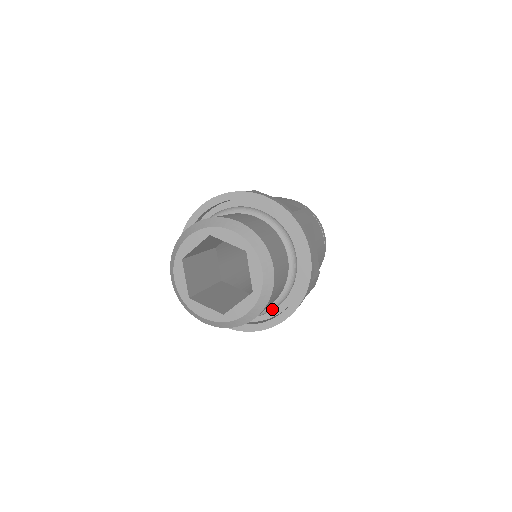
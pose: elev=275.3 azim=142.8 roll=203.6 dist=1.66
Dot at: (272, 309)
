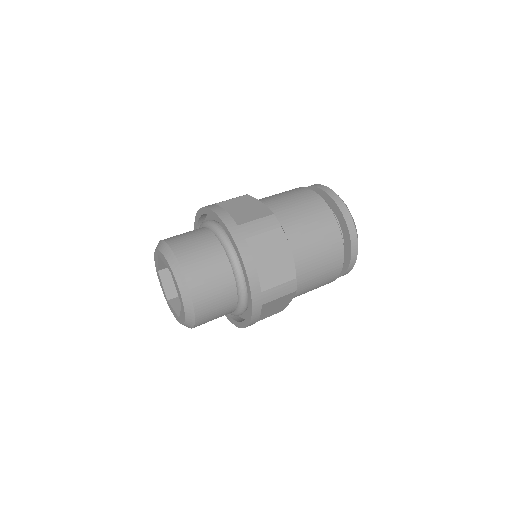
Dot at: (240, 312)
